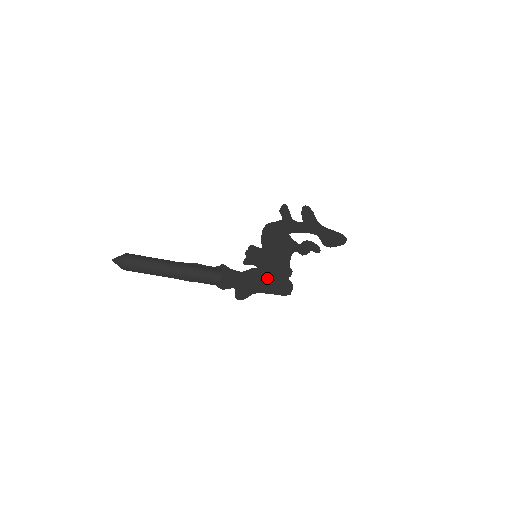
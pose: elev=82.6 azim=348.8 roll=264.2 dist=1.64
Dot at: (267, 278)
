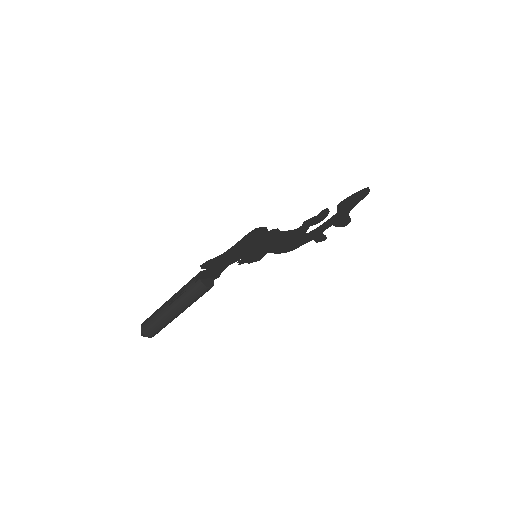
Dot at: (246, 246)
